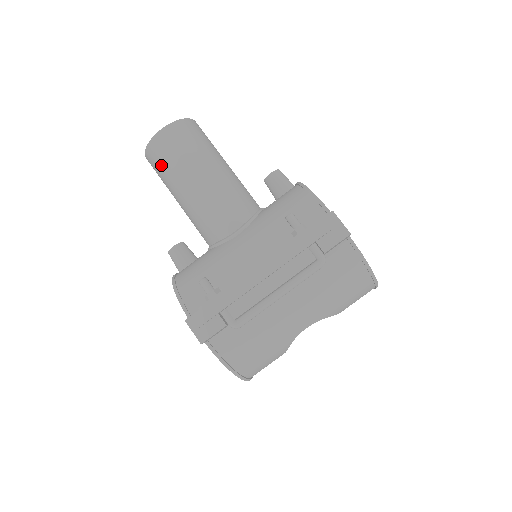
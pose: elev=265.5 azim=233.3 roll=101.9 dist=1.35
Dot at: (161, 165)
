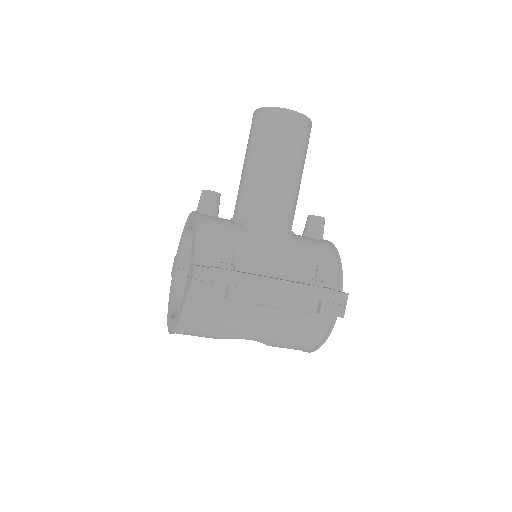
Dot at: (267, 132)
